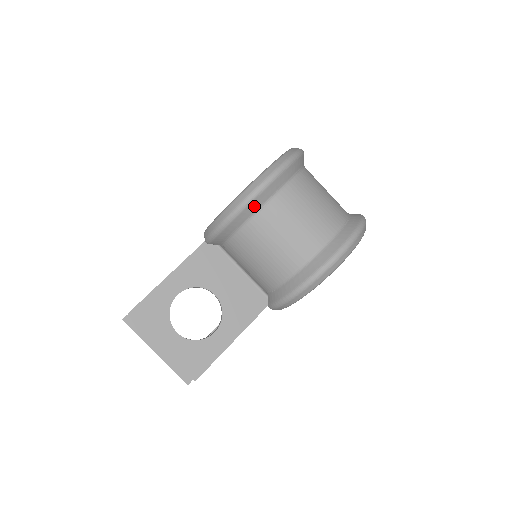
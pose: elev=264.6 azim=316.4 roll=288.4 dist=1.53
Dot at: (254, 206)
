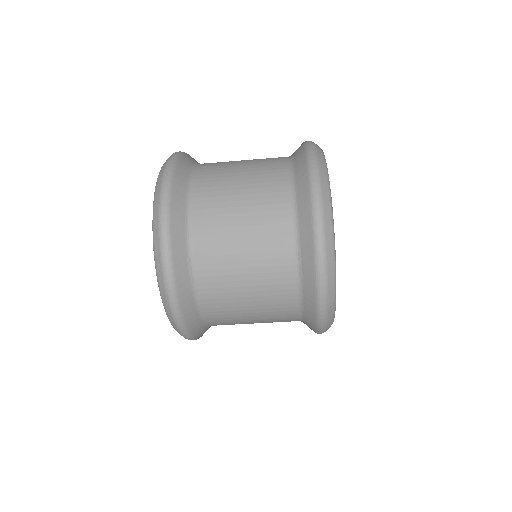
Dot at: (202, 332)
